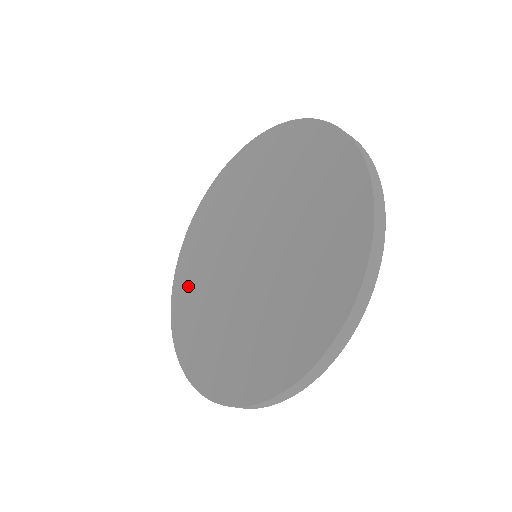
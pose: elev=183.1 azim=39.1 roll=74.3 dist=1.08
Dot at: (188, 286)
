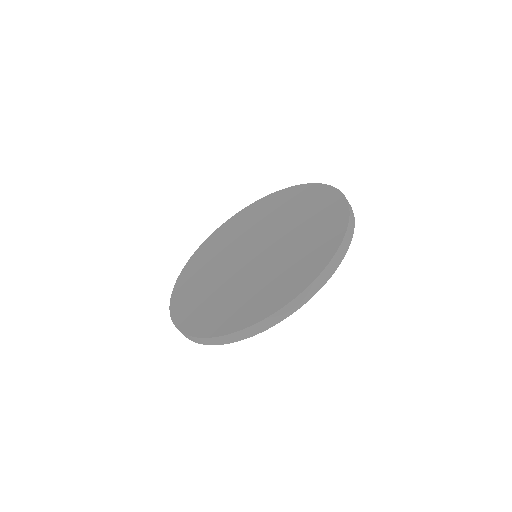
Dot at: (203, 257)
